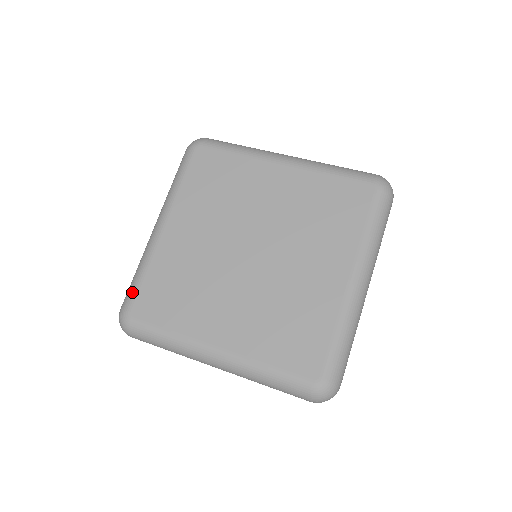
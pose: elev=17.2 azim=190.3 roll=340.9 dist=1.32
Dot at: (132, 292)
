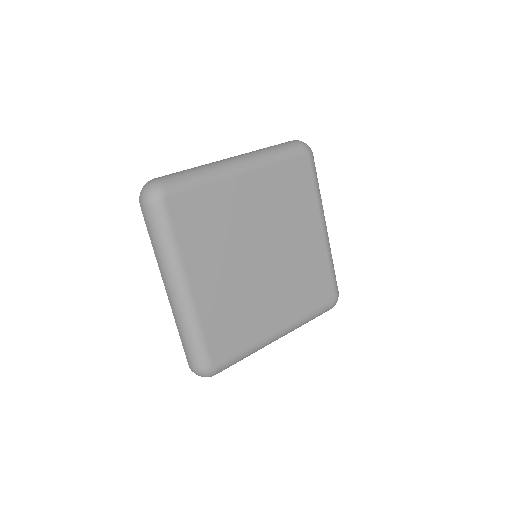
Dot at: (183, 185)
